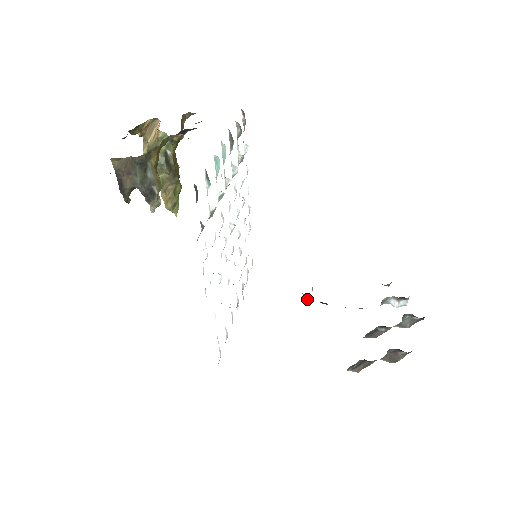
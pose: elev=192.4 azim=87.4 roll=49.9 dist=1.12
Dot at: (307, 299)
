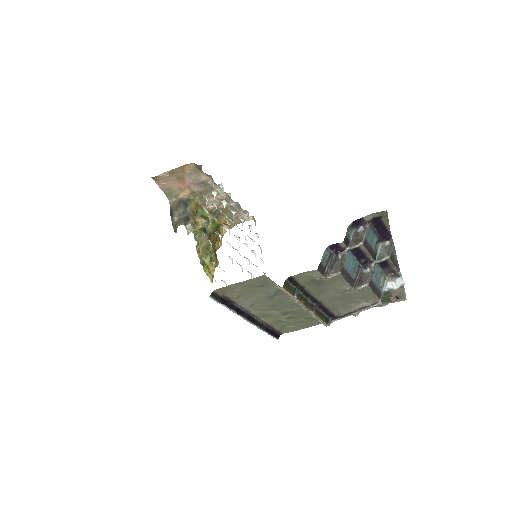
Dot at: occluded
